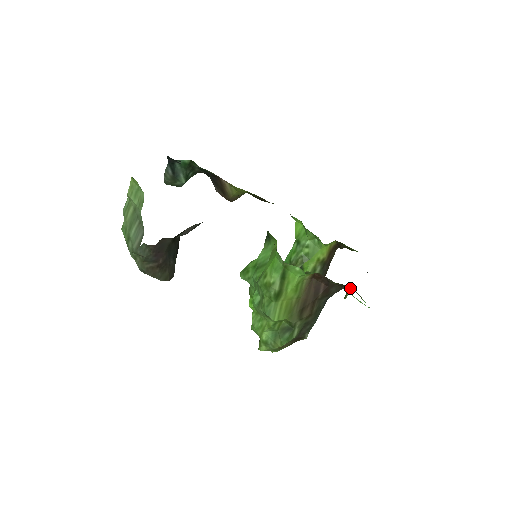
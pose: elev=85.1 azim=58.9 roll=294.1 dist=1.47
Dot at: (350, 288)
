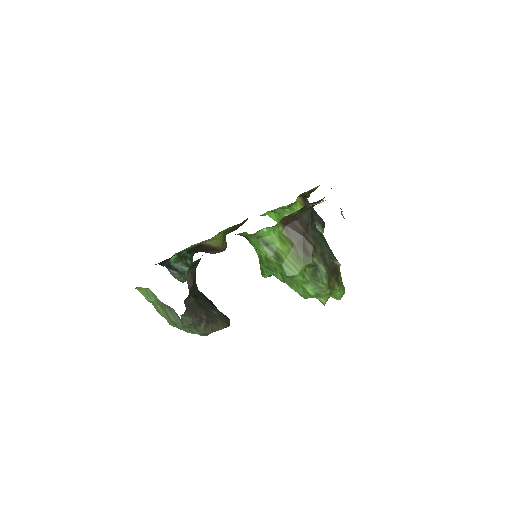
Dot at: (312, 205)
